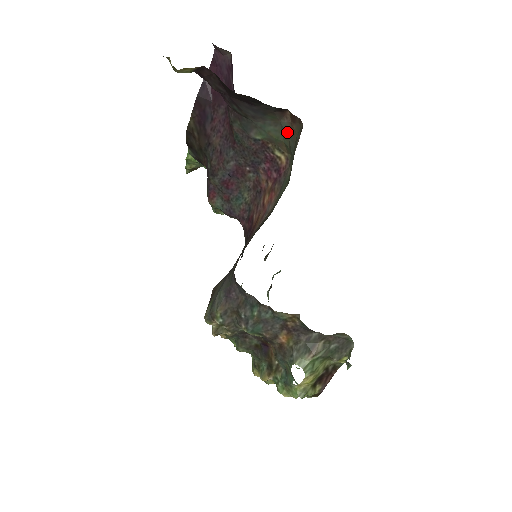
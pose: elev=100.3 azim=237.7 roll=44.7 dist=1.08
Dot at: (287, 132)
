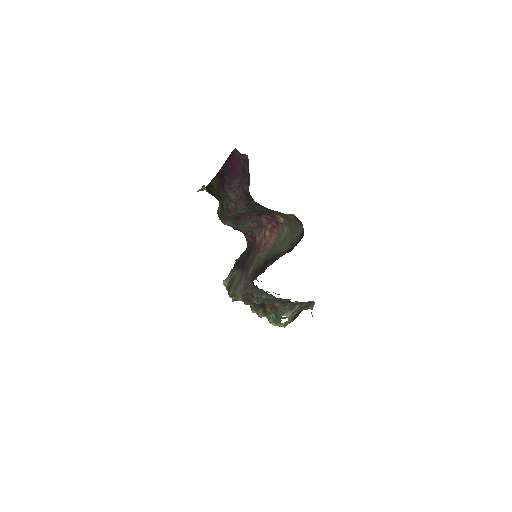
Dot at: (290, 219)
